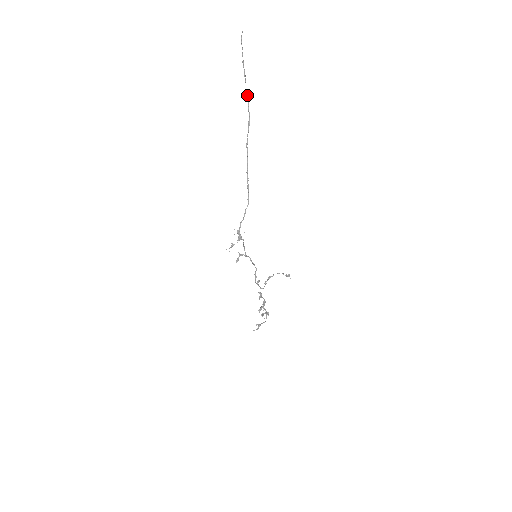
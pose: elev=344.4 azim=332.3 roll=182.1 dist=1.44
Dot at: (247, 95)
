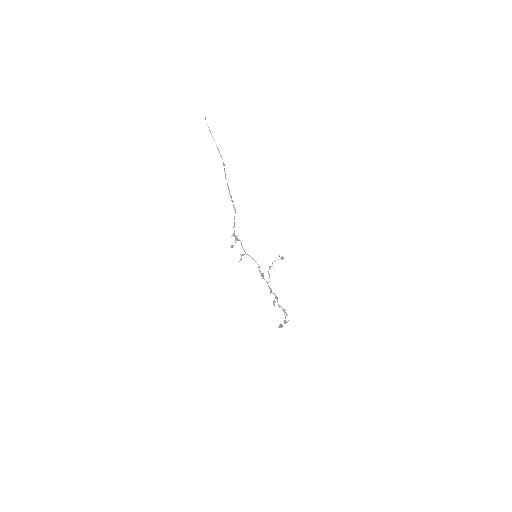
Dot at: (218, 149)
